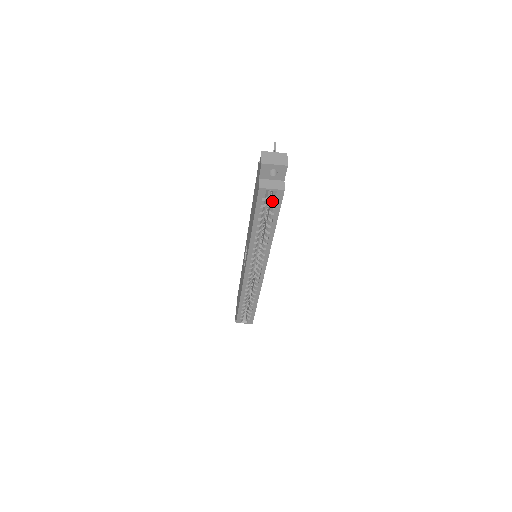
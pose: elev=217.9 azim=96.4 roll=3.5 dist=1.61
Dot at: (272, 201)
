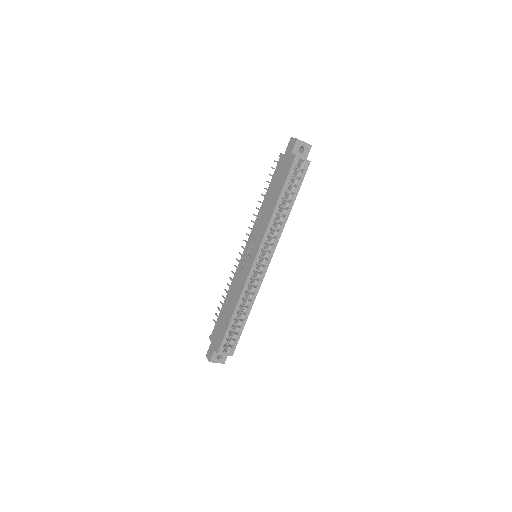
Dot at: (299, 173)
